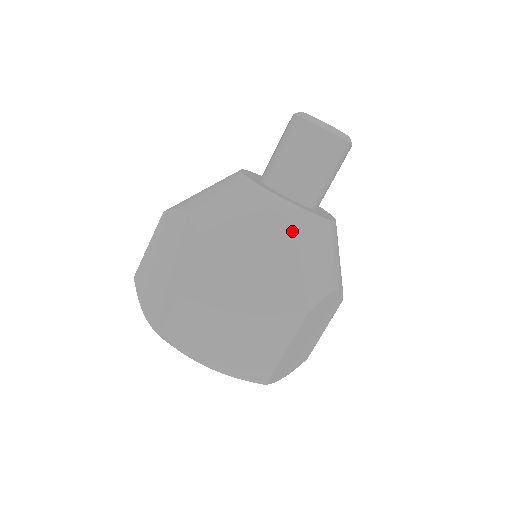
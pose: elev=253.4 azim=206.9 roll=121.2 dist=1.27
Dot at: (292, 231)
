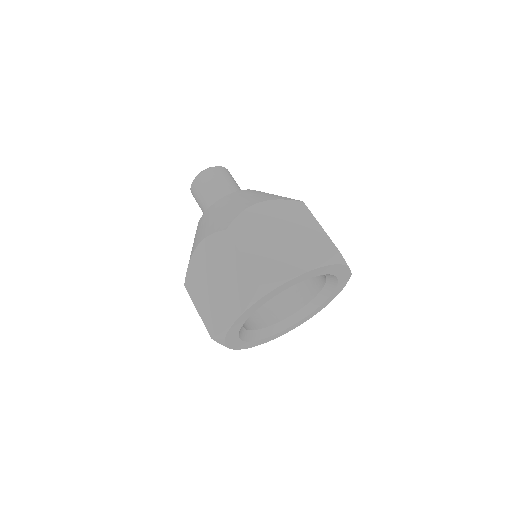
Dot at: (205, 221)
